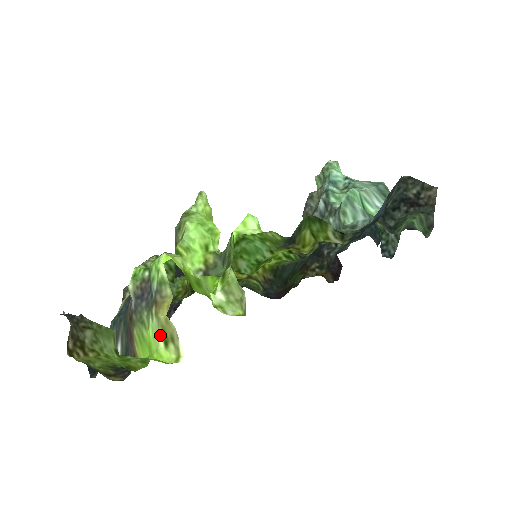
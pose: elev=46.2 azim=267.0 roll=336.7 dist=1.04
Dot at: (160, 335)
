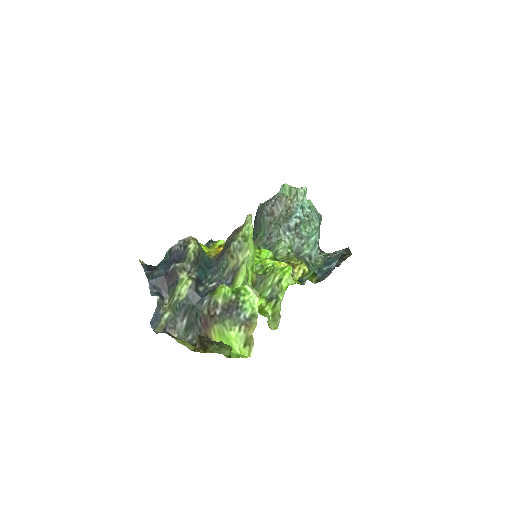
Dot at: (244, 342)
